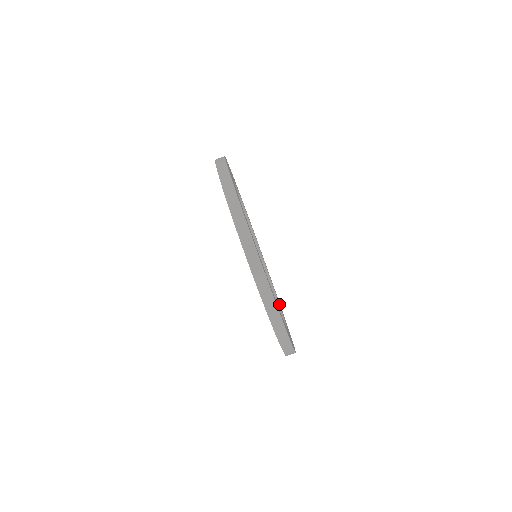
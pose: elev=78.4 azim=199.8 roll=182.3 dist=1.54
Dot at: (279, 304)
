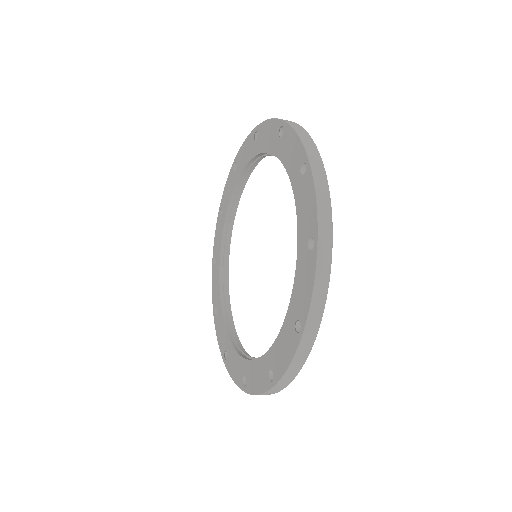
Dot at: occluded
